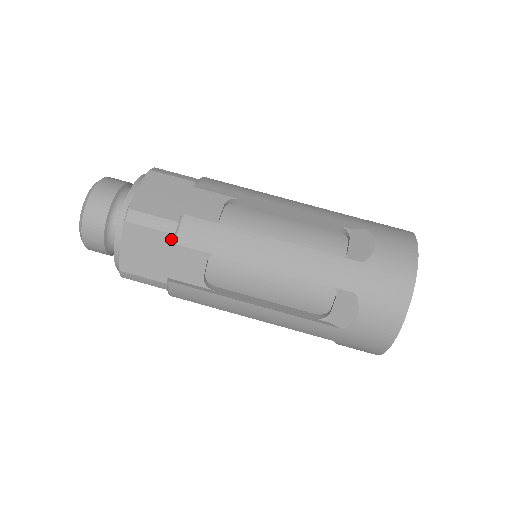
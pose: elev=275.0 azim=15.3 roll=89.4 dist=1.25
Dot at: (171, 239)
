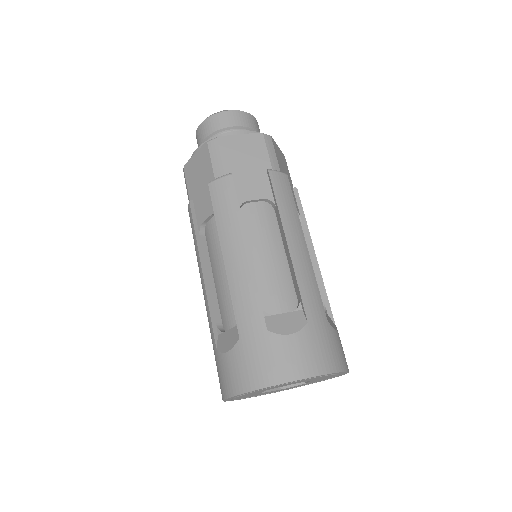
Dot at: (212, 179)
